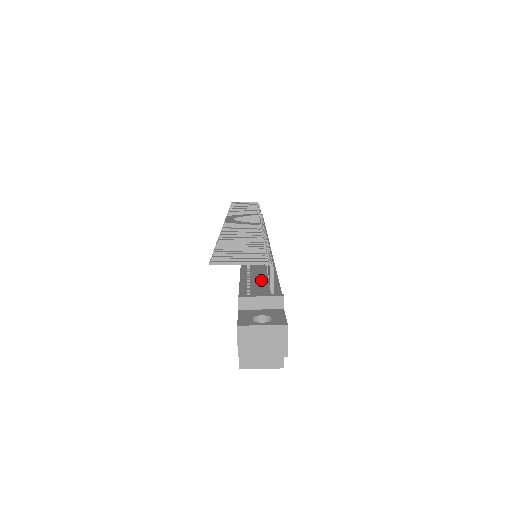
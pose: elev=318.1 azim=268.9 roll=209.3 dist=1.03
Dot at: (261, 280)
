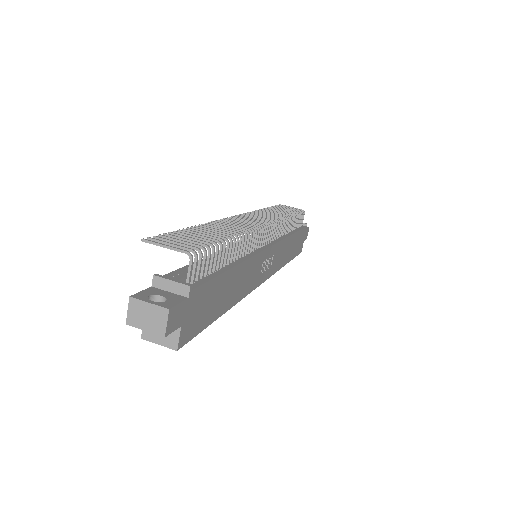
Dot at: (196, 269)
